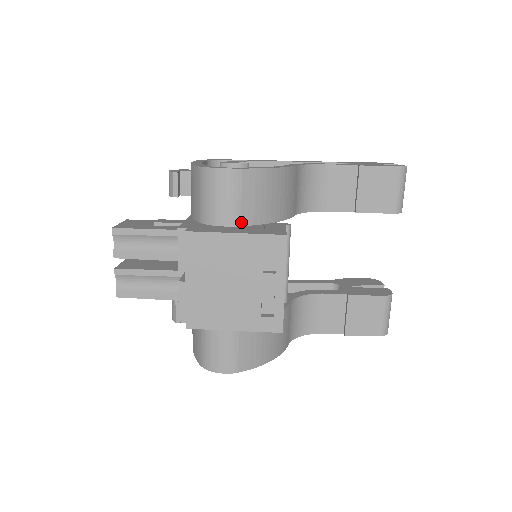
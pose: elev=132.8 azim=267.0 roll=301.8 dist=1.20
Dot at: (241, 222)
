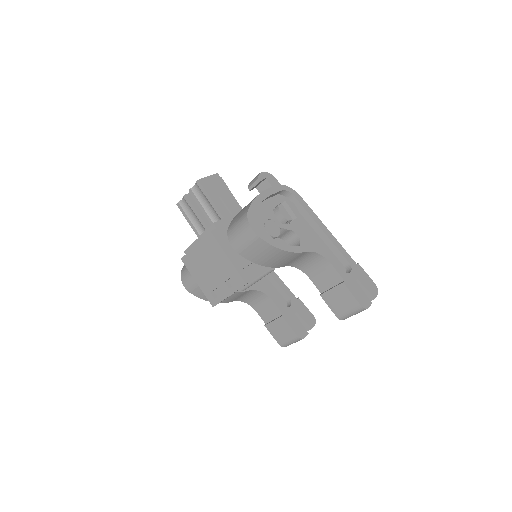
Dot at: (240, 253)
